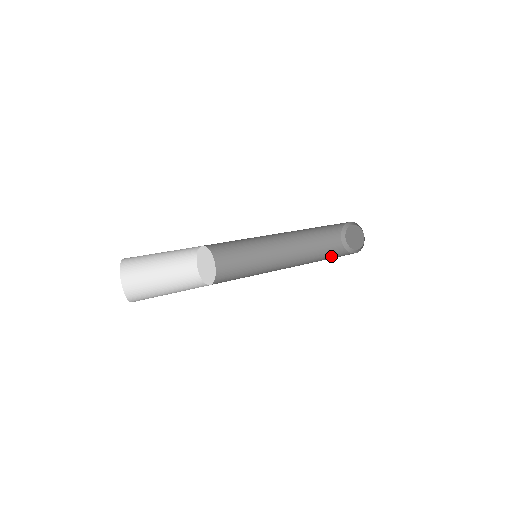
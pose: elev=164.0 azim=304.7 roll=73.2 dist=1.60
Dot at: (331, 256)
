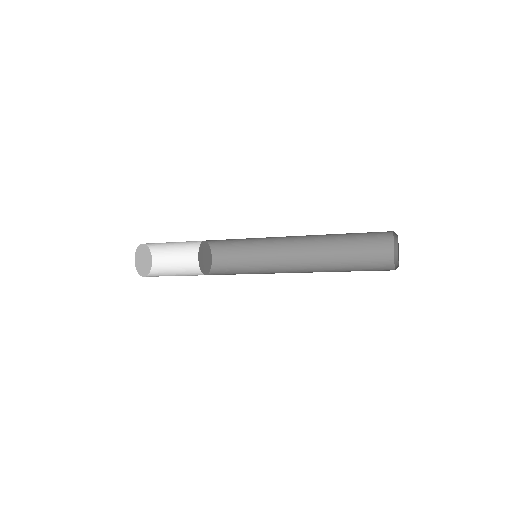
Dot at: occluded
